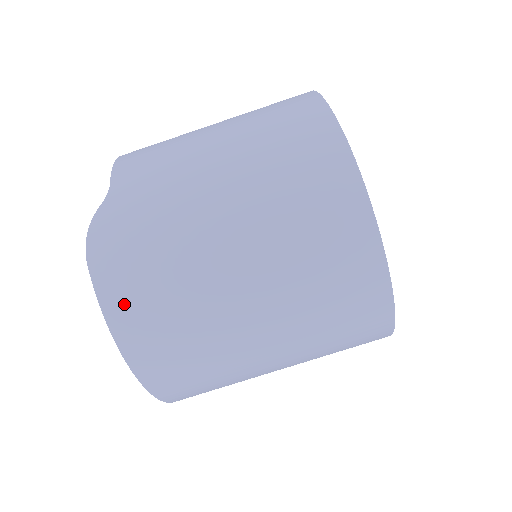
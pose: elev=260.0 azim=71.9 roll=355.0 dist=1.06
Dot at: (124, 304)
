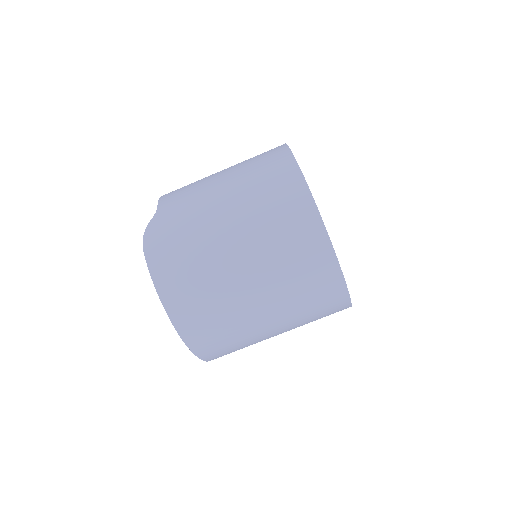
Dot at: (166, 275)
